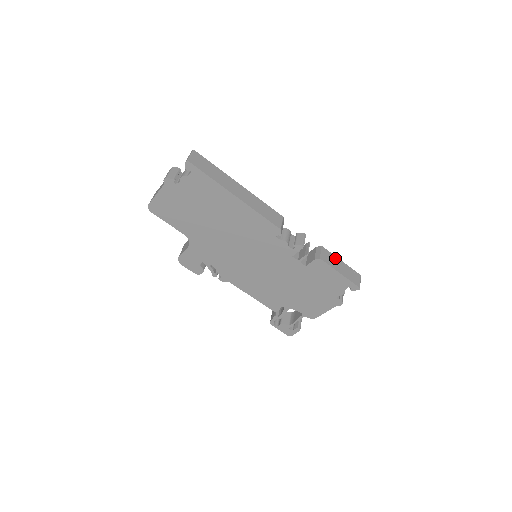
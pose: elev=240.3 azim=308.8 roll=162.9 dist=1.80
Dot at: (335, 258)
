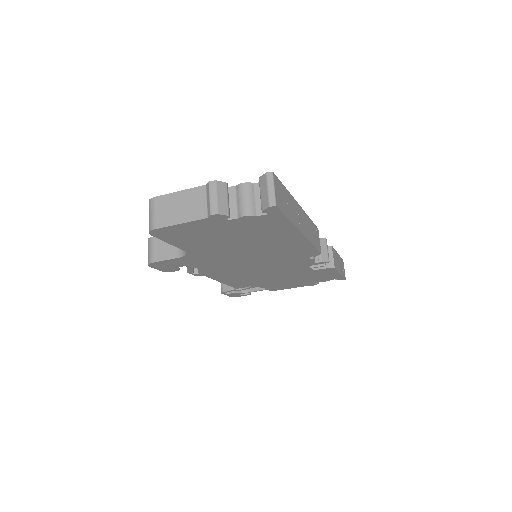
Dot at: (336, 254)
